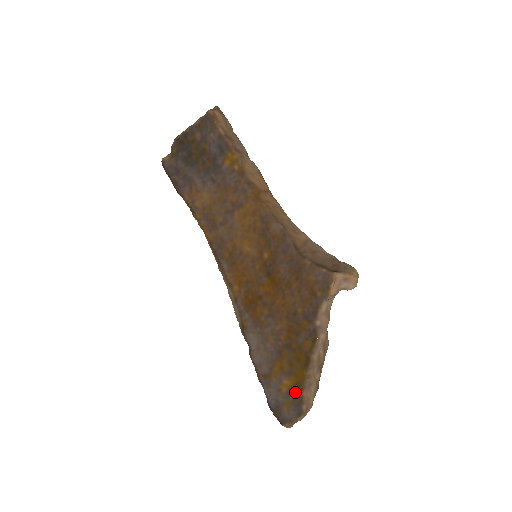
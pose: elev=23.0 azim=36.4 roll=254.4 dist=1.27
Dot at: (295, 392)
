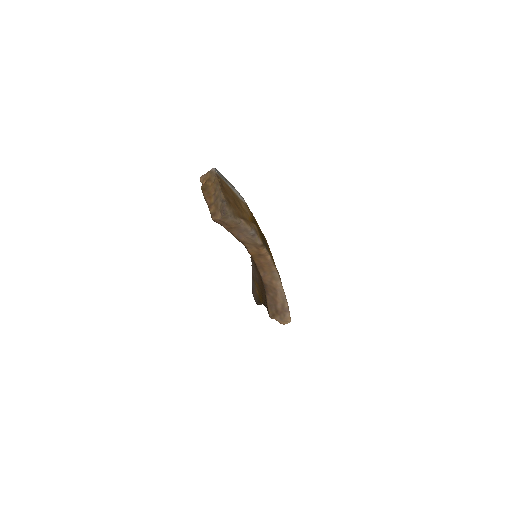
Dot at: (258, 298)
